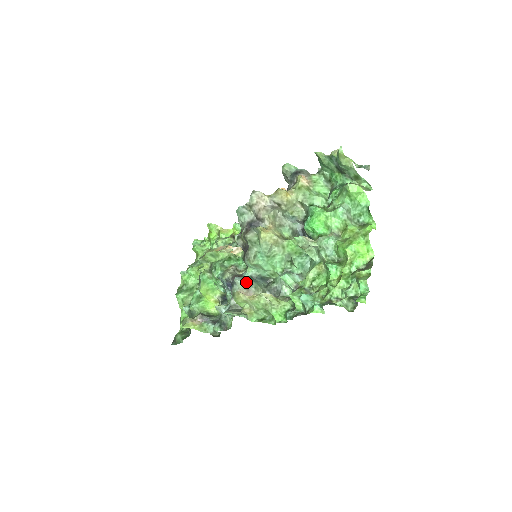
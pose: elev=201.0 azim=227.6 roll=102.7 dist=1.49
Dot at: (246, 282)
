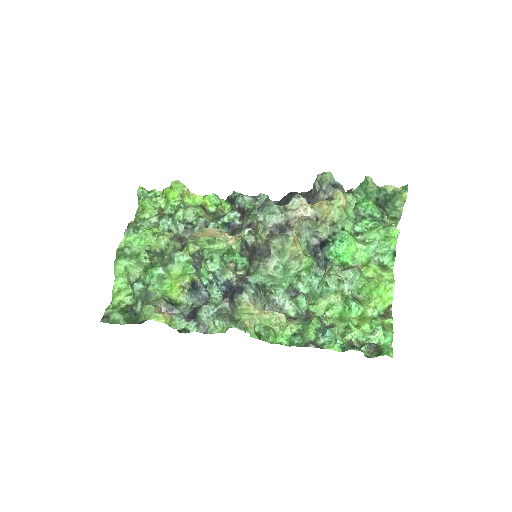
Dot at: (255, 292)
